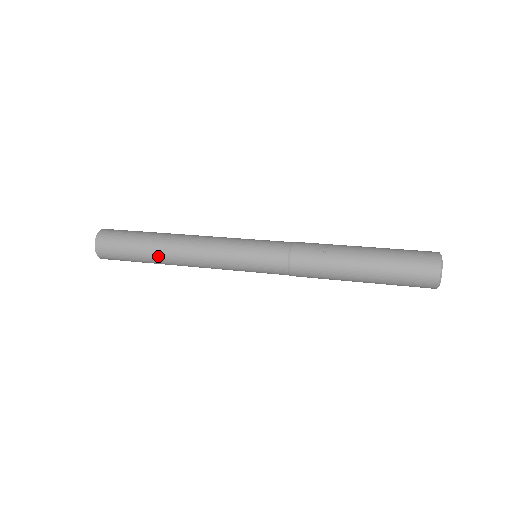
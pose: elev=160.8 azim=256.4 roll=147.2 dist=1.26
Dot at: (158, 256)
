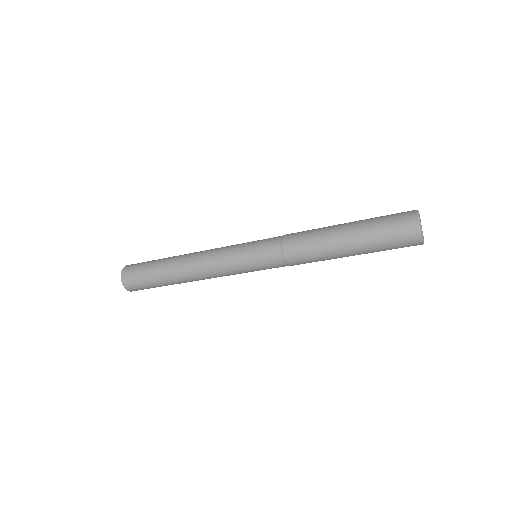
Dot at: (172, 263)
